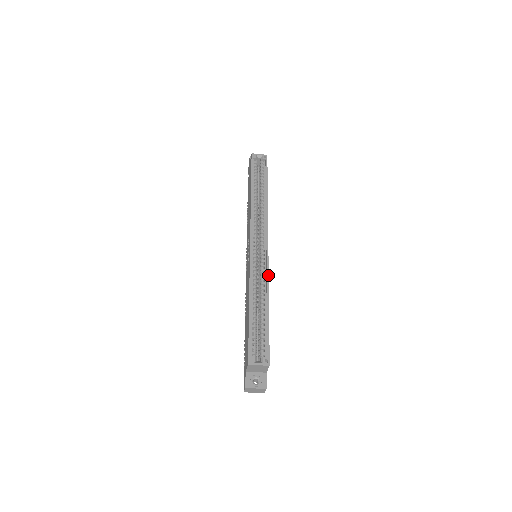
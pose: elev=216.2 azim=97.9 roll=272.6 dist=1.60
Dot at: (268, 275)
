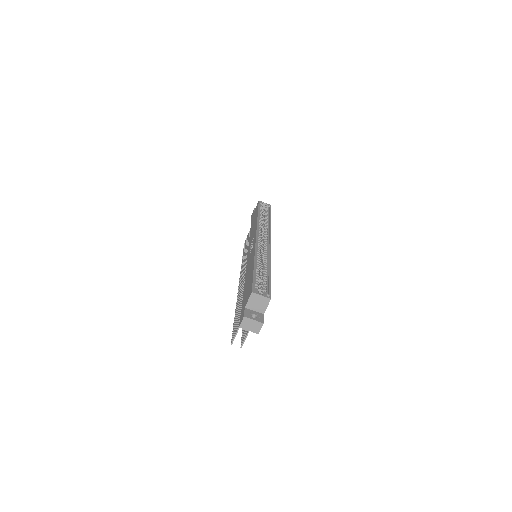
Dot at: occluded
